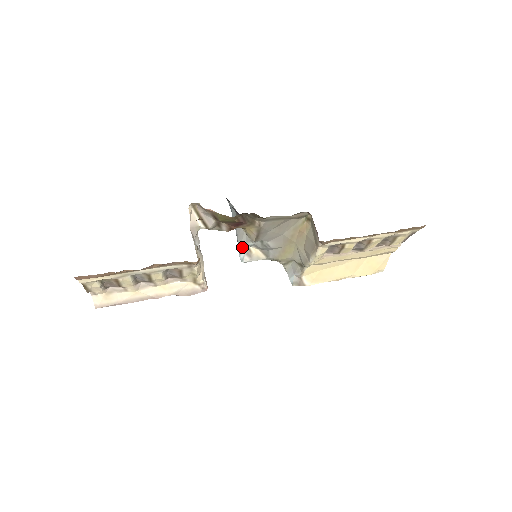
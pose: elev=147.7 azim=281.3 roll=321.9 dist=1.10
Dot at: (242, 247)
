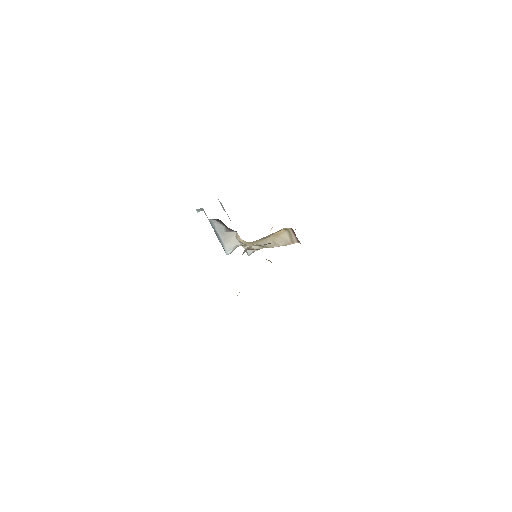
Dot at: (230, 248)
